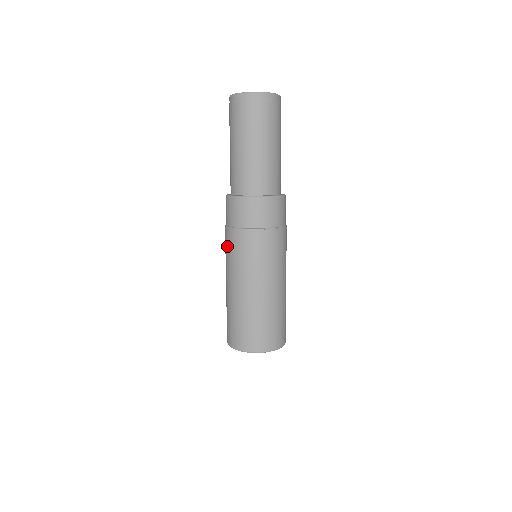
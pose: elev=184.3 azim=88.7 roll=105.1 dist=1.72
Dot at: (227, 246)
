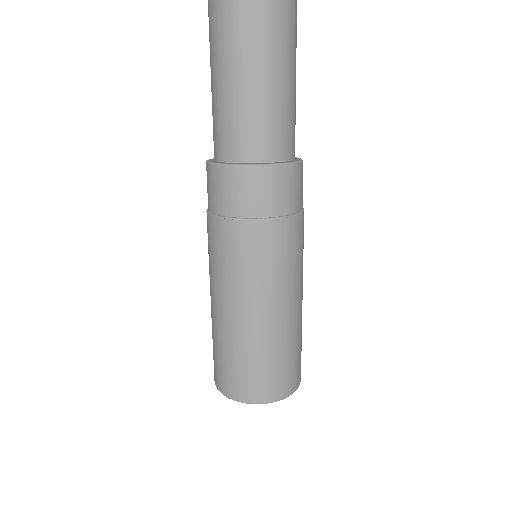
Dot at: (209, 242)
